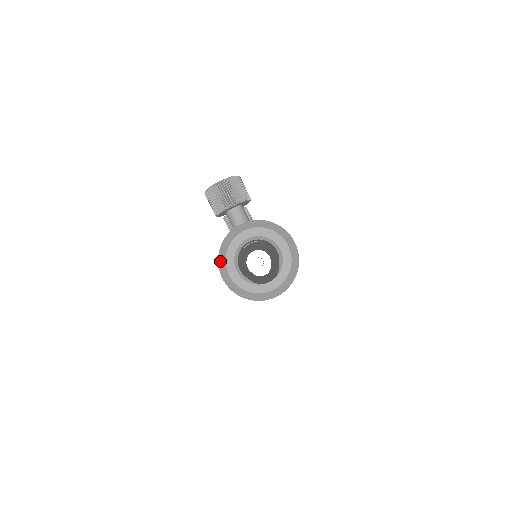
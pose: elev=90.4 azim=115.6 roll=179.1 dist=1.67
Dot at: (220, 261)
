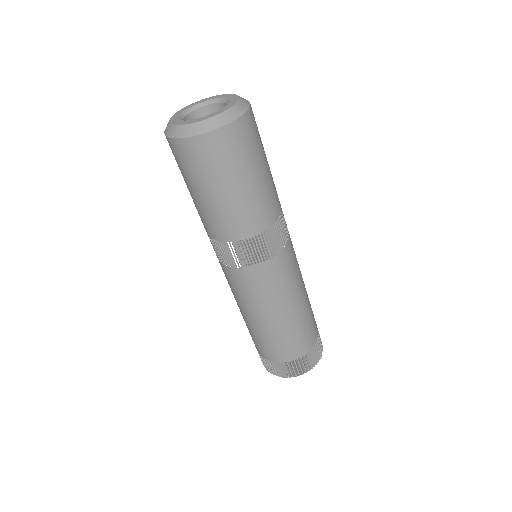
Dot at: occluded
